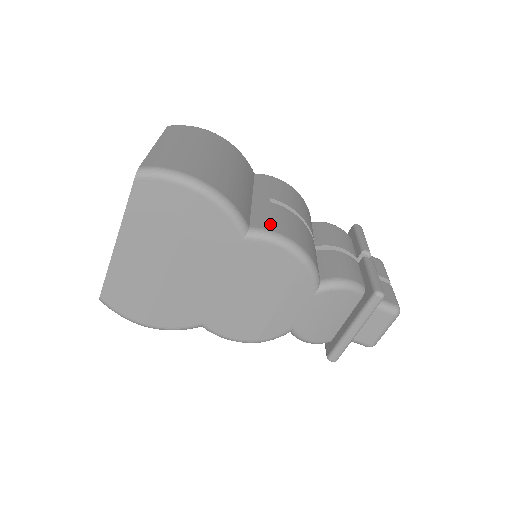
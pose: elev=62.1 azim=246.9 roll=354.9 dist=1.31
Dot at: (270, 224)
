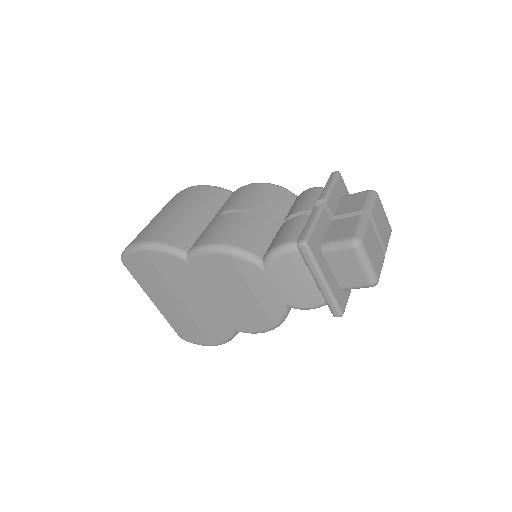
Dot at: (202, 239)
